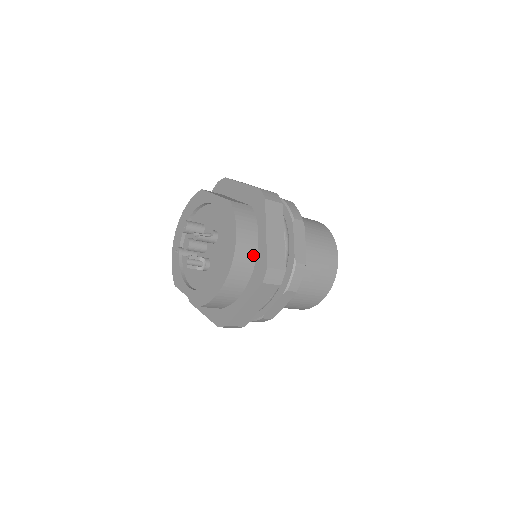
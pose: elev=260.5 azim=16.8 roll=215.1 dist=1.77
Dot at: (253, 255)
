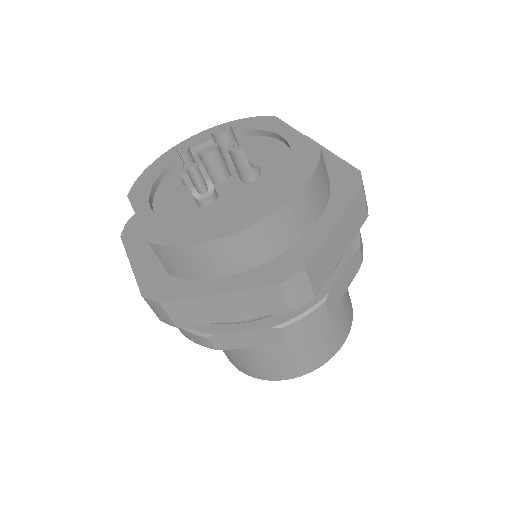
Dot at: (293, 238)
